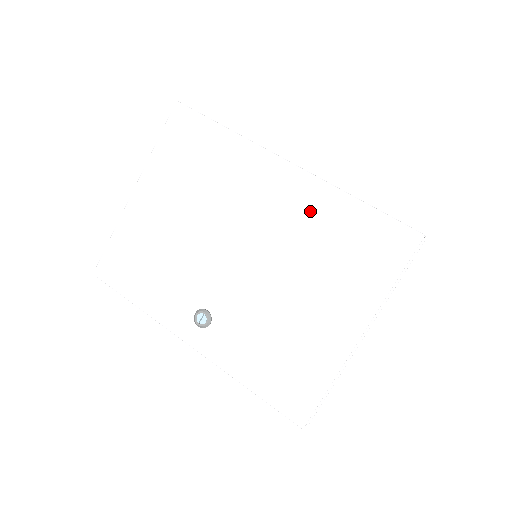
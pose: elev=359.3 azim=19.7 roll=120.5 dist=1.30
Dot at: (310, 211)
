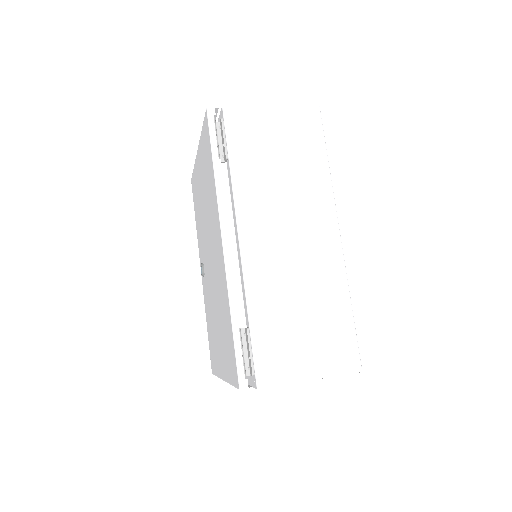
Dot at: (222, 288)
